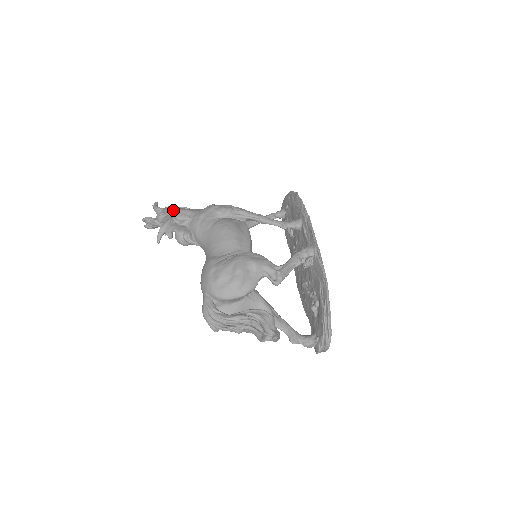
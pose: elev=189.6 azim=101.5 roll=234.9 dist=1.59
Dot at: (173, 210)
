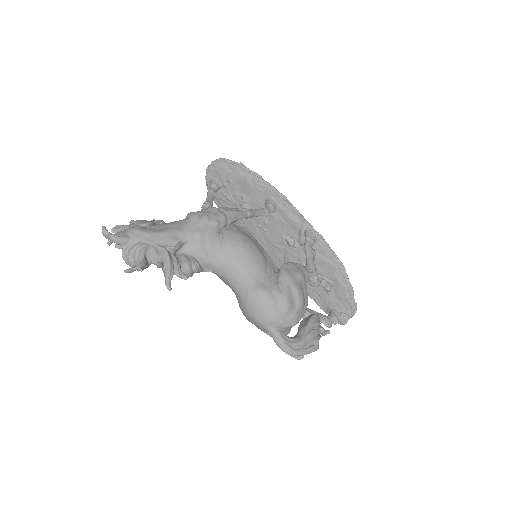
Dot at: (153, 236)
